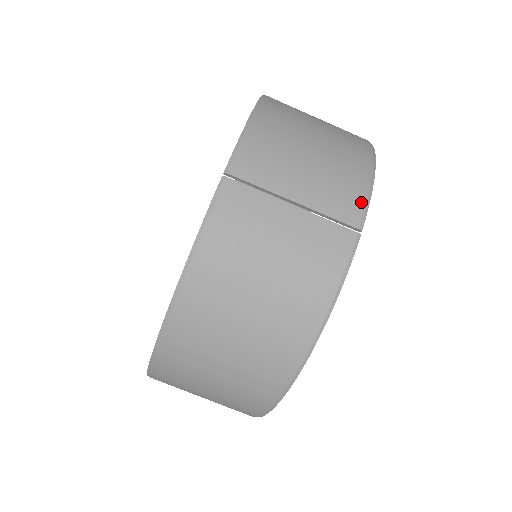
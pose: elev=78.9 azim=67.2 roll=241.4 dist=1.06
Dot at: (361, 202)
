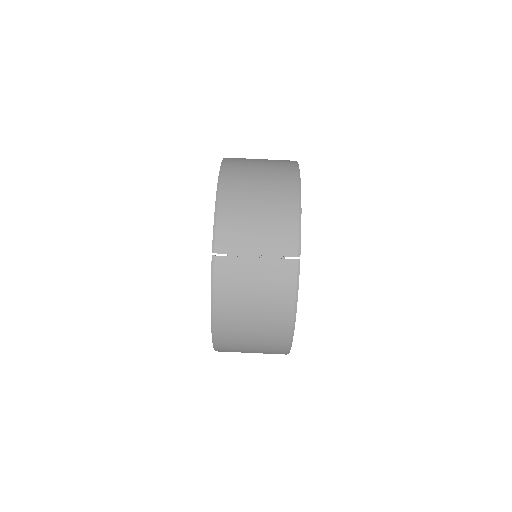
Dot at: (295, 239)
